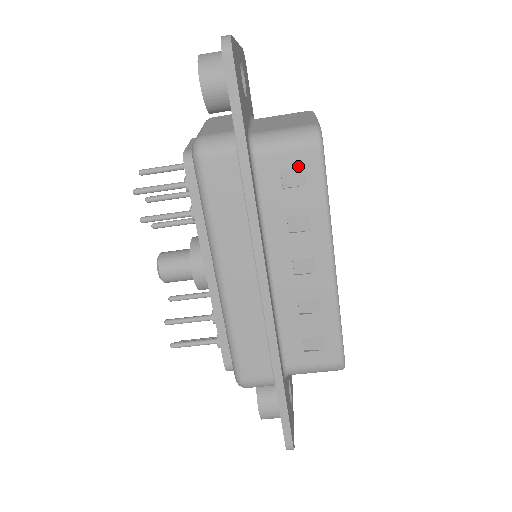
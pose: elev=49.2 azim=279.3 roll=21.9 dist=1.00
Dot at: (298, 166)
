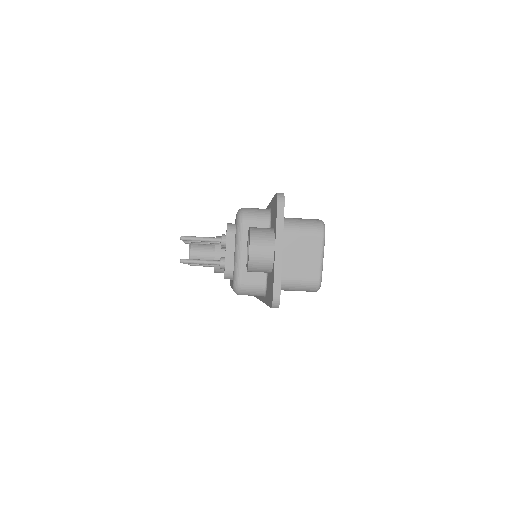
Dot at: occluded
